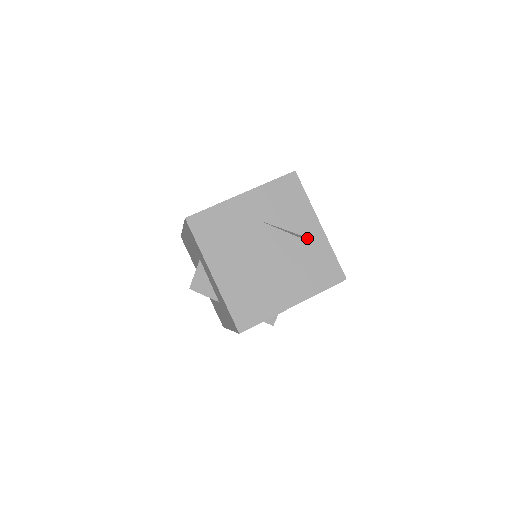
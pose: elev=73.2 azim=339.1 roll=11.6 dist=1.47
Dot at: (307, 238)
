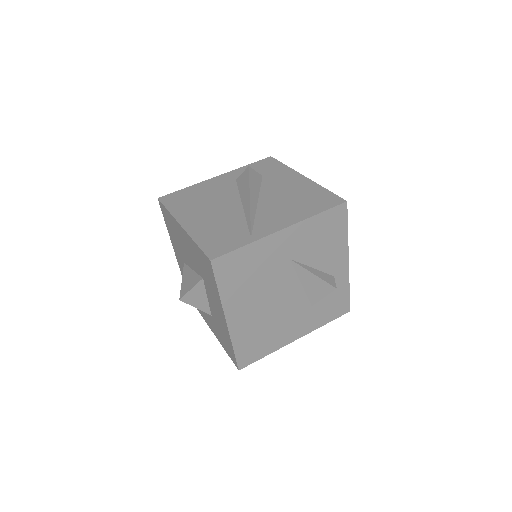
Dot at: (332, 277)
